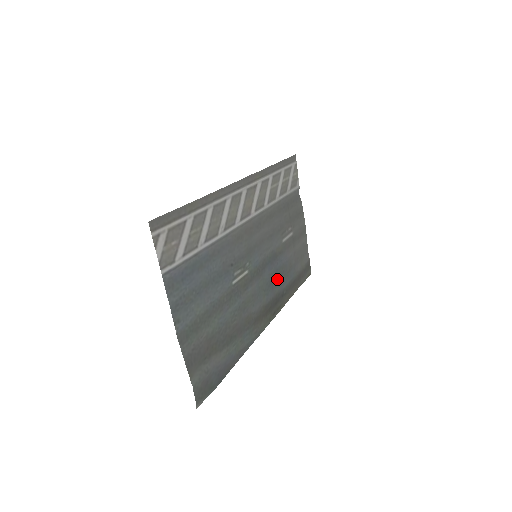
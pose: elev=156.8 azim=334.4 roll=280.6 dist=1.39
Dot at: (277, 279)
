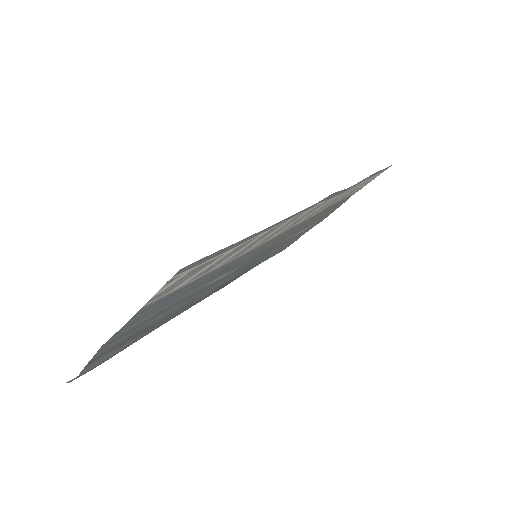
Dot at: (252, 264)
